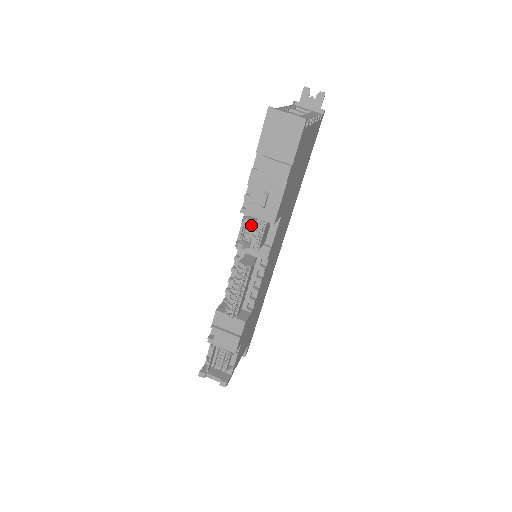
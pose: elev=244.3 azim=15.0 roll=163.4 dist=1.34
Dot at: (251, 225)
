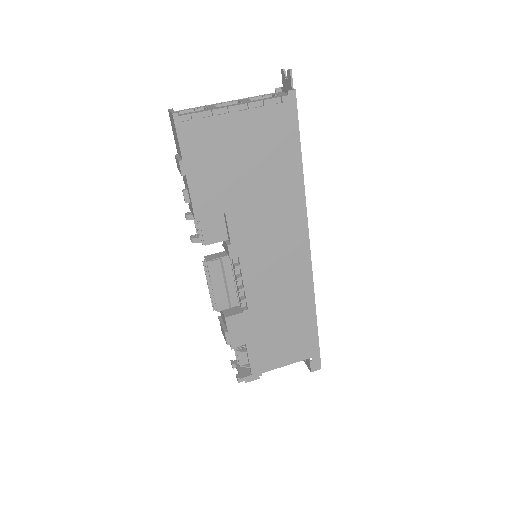
Dot at: occluded
